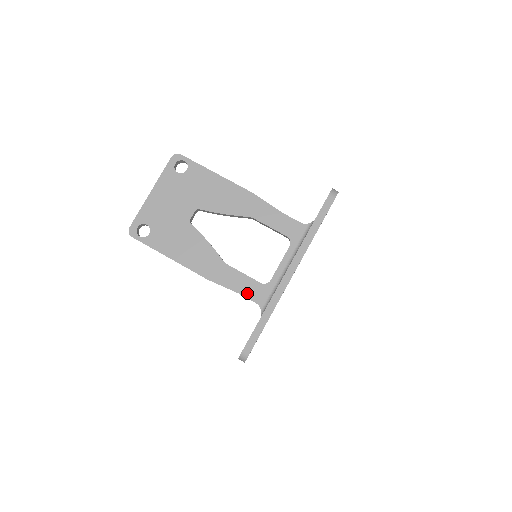
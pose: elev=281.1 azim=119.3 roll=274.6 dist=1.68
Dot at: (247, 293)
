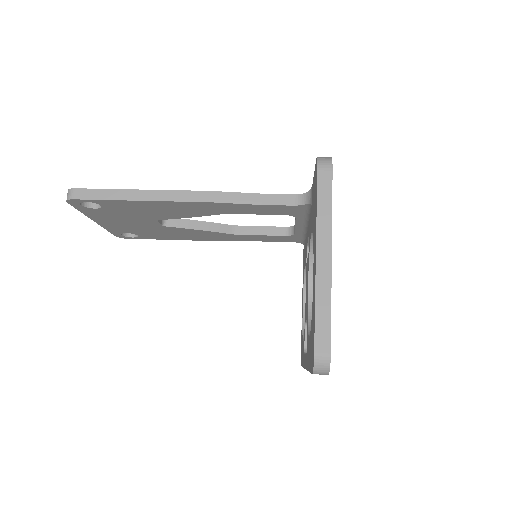
Dot at: (274, 196)
